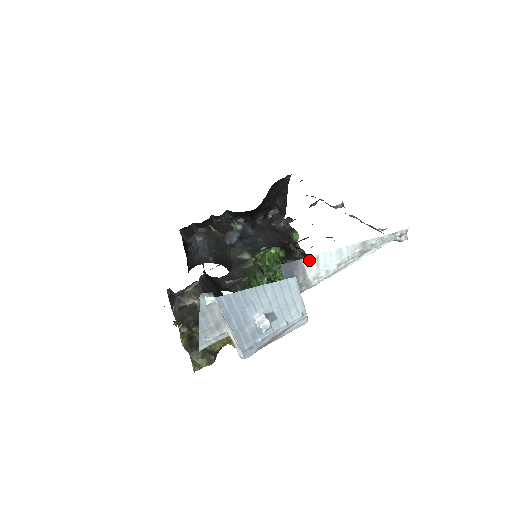
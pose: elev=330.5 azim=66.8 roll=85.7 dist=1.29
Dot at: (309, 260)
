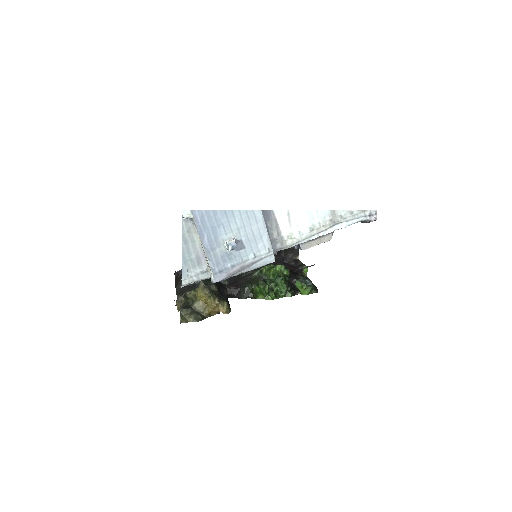
Dot at: (280, 214)
